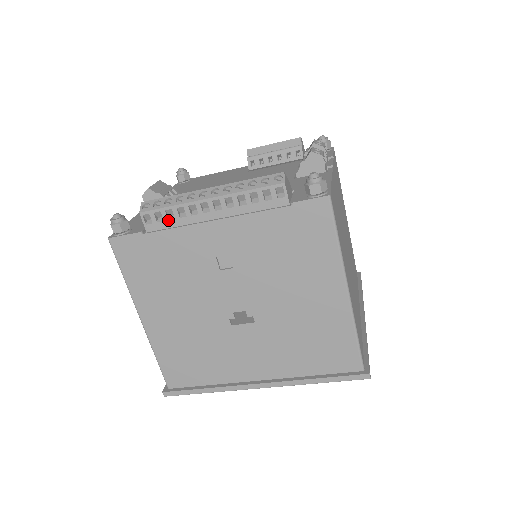
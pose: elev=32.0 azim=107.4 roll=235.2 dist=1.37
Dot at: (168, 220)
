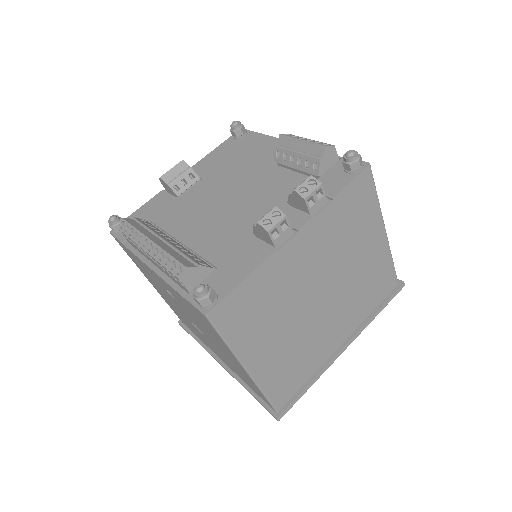
Dot at: (134, 244)
